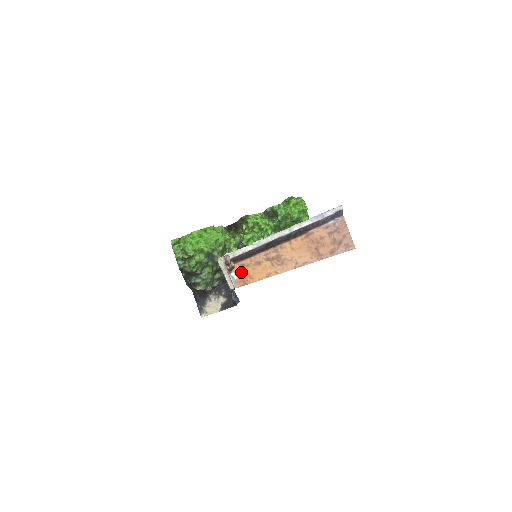
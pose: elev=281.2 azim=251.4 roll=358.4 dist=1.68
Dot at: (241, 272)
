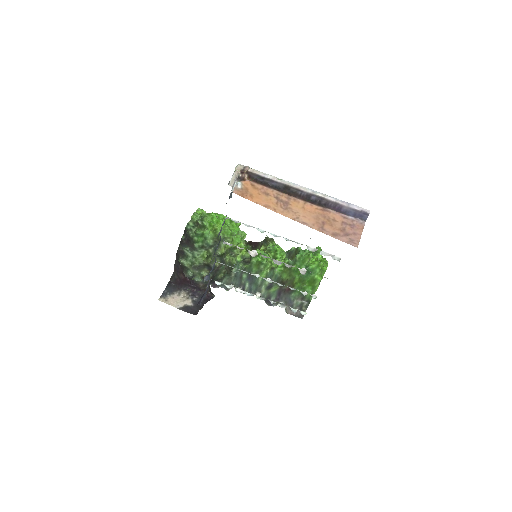
Dot at: (247, 188)
